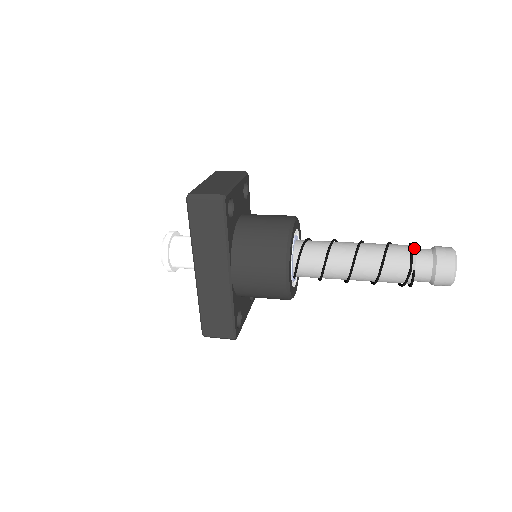
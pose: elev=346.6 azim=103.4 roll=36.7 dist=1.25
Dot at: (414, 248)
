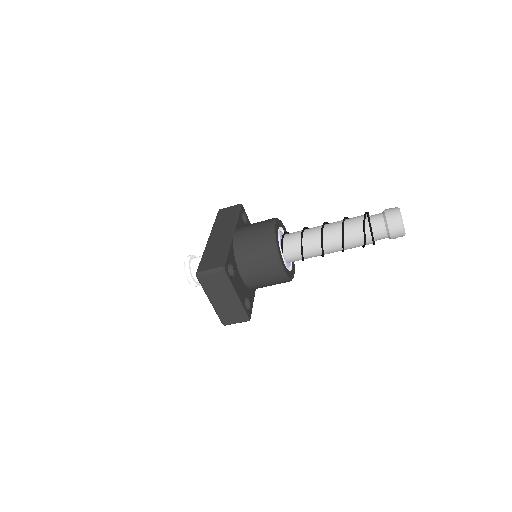
Dot at: occluded
